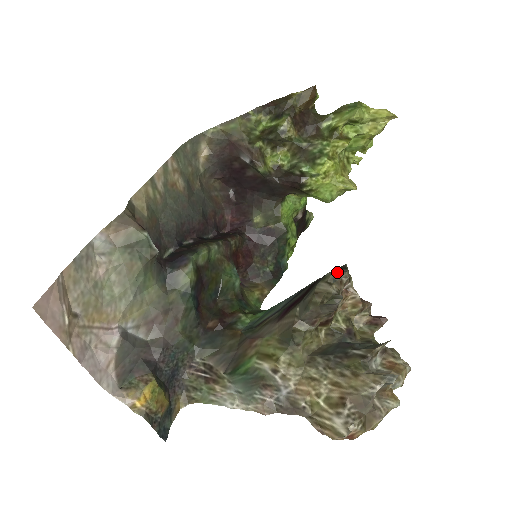
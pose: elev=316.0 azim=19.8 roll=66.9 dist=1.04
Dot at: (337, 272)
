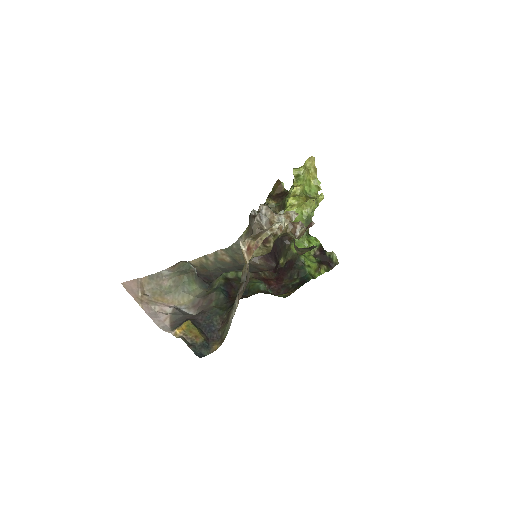
Dot at: (259, 209)
